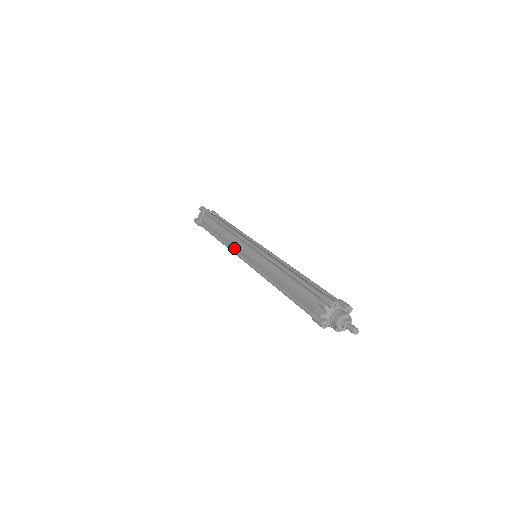
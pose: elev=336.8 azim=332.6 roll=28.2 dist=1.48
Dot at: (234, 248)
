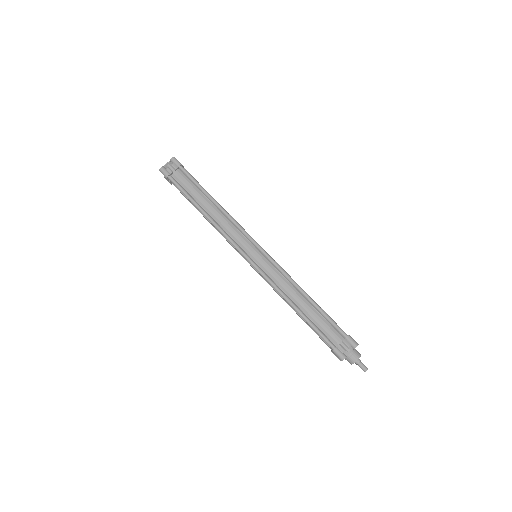
Dot at: occluded
